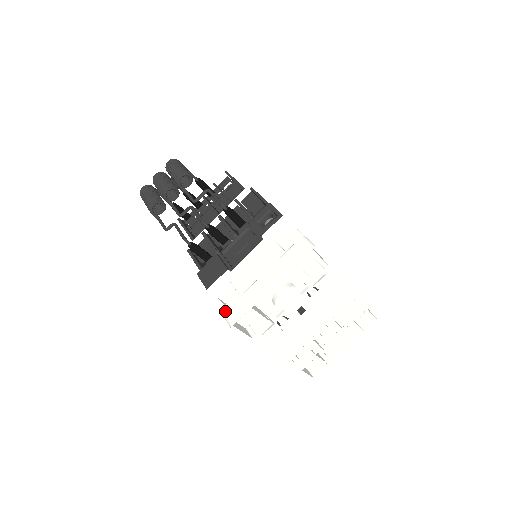
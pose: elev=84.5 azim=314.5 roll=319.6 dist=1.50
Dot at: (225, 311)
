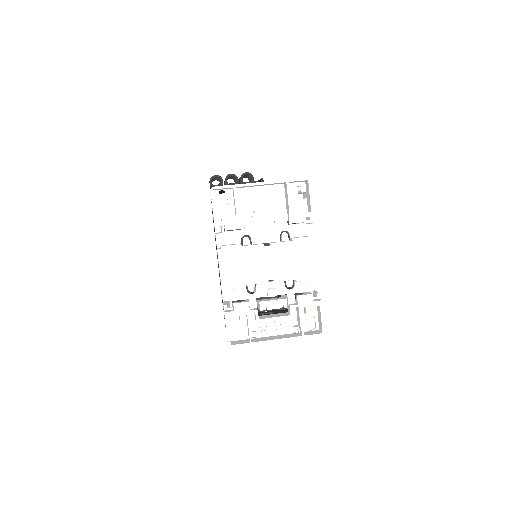
Dot at: occluded
